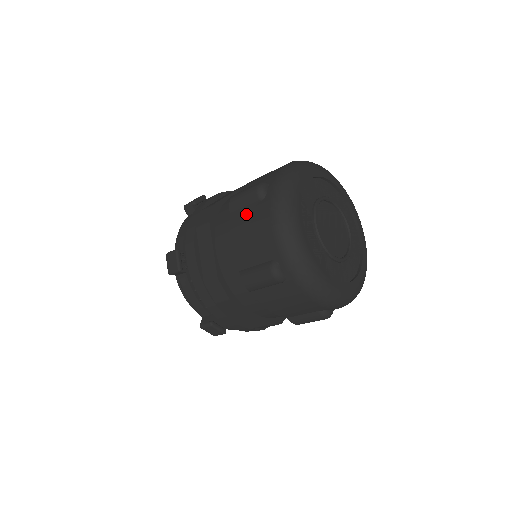
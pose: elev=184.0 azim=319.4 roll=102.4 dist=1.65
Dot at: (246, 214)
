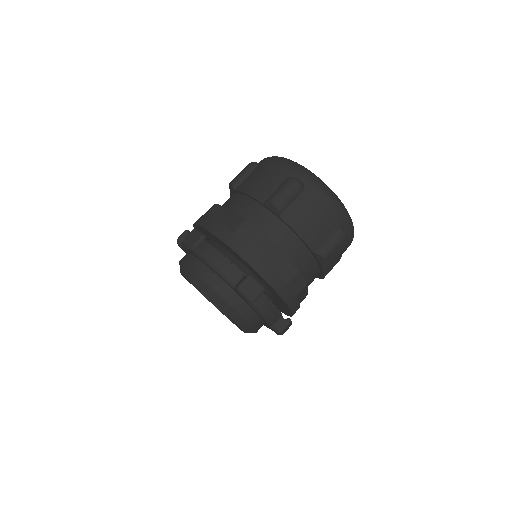
Dot at: (298, 206)
